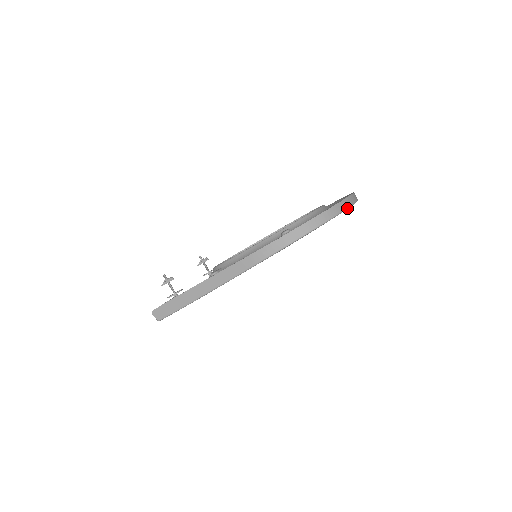
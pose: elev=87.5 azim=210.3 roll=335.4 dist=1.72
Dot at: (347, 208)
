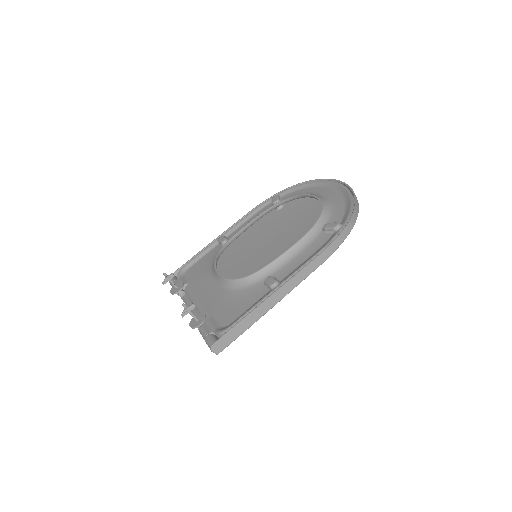
Dot at: occluded
